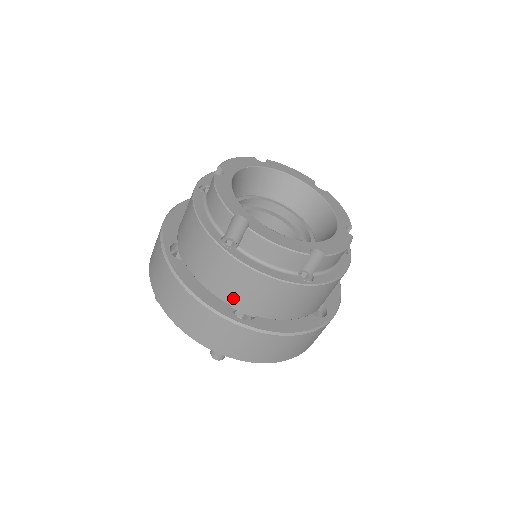
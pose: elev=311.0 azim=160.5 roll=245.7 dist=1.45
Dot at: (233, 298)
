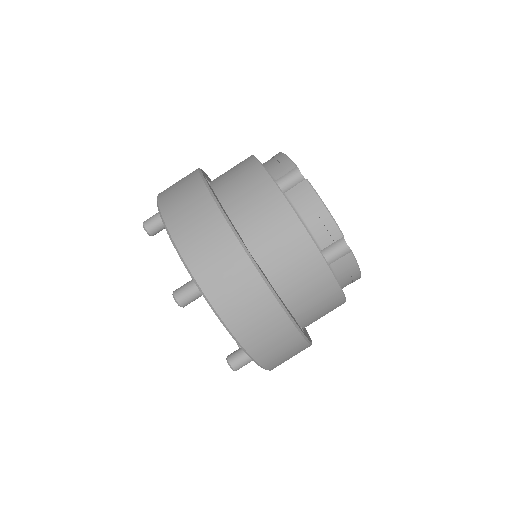
Dot at: (251, 233)
